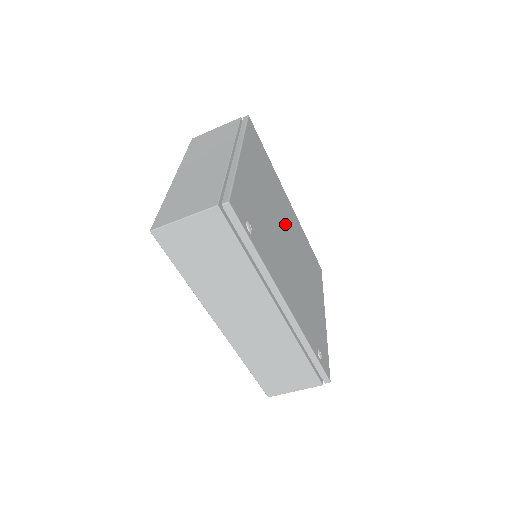
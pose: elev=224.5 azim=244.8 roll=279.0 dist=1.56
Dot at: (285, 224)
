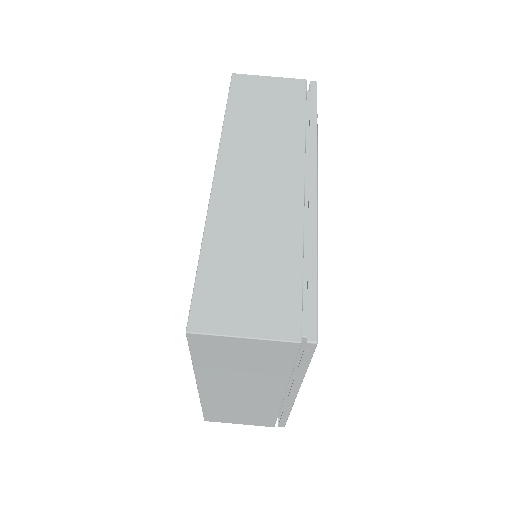
Dot at: occluded
